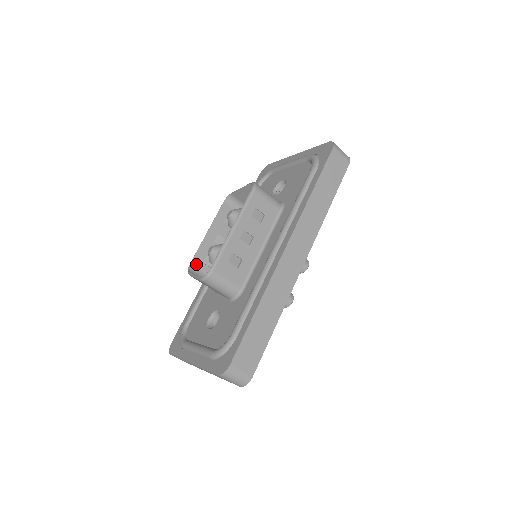
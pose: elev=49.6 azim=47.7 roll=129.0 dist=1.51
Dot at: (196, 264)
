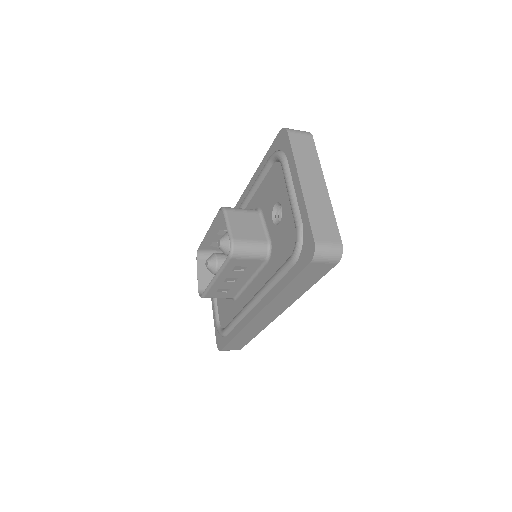
Dot at: (204, 248)
